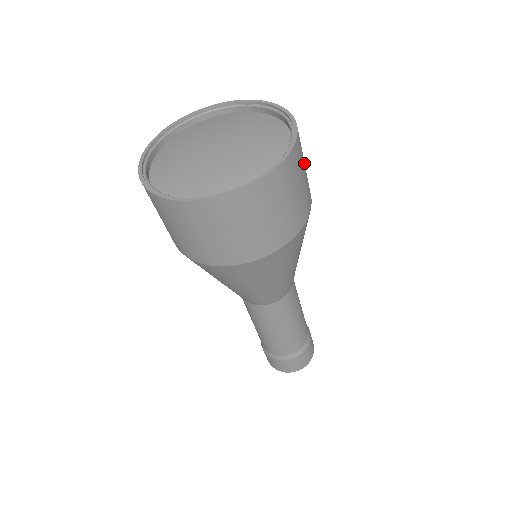
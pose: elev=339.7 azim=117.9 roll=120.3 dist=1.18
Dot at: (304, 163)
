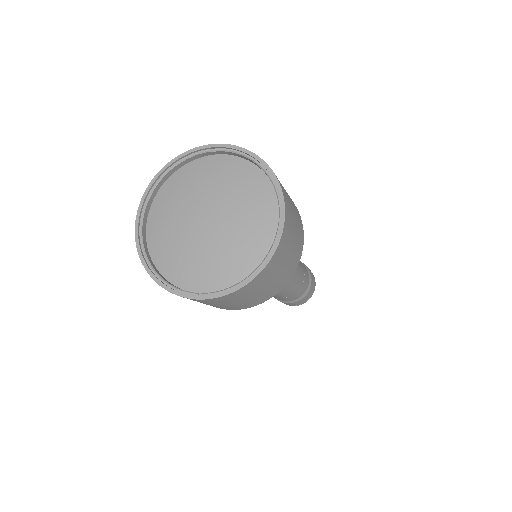
Dot at: (290, 200)
